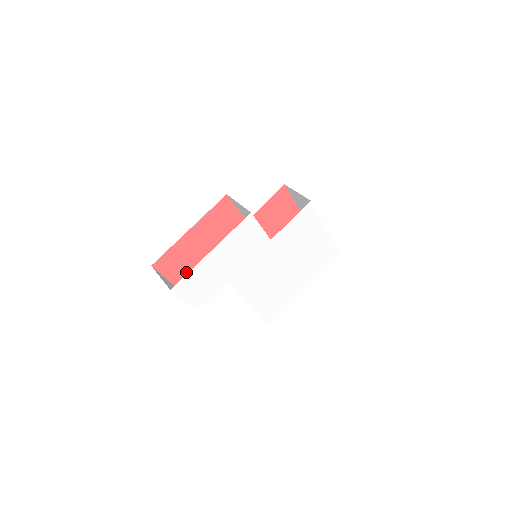
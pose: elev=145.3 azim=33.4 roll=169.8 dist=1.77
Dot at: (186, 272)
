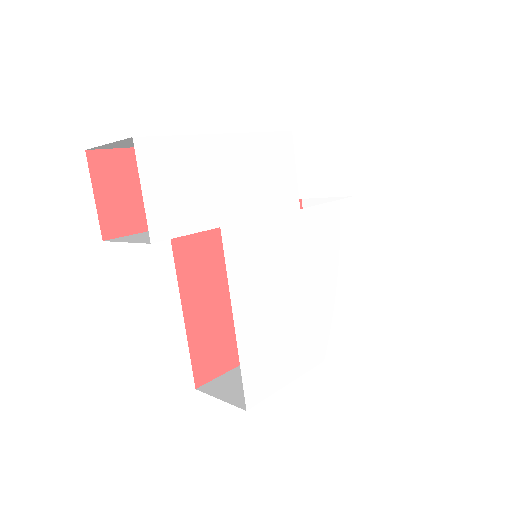
Dot at: (132, 221)
